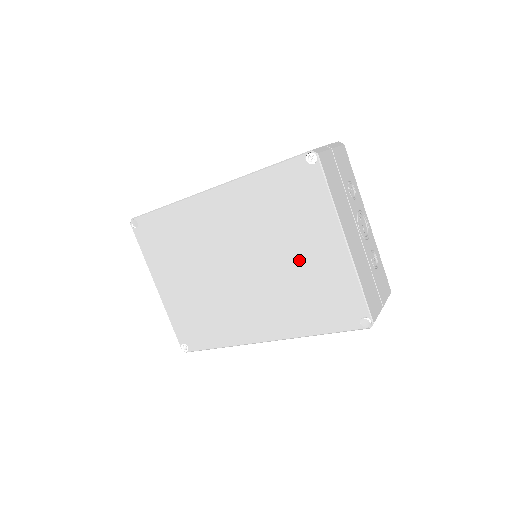
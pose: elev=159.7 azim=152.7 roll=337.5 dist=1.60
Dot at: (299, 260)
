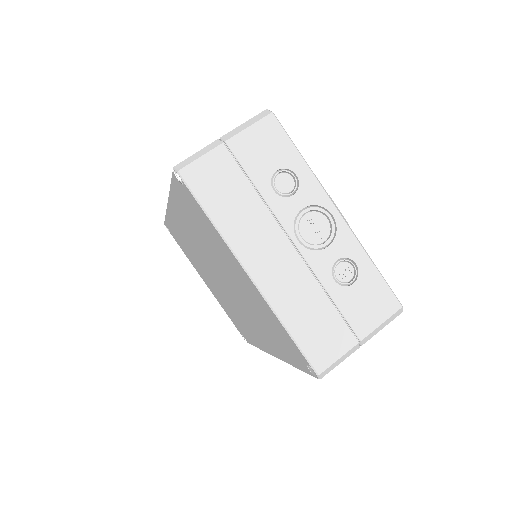
Dot at: (239, 285)
